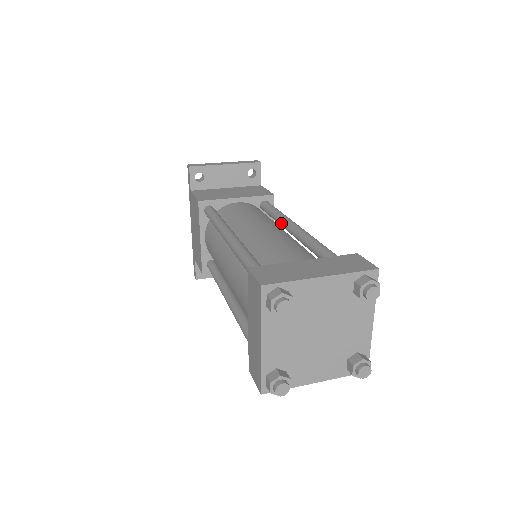
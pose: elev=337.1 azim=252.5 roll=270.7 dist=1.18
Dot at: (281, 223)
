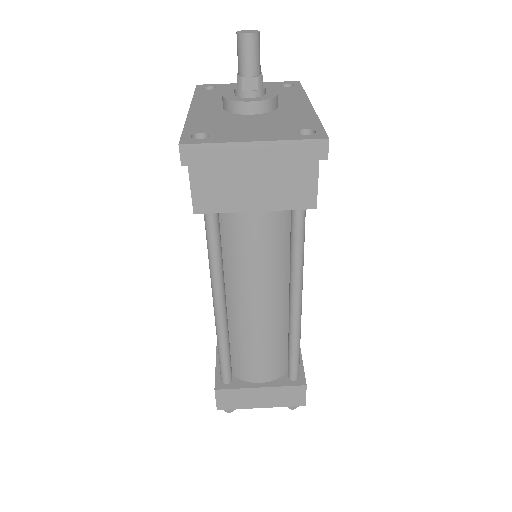
Dot at: occluded
